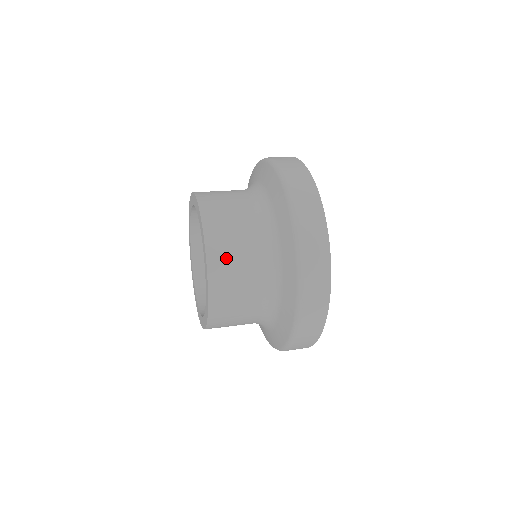
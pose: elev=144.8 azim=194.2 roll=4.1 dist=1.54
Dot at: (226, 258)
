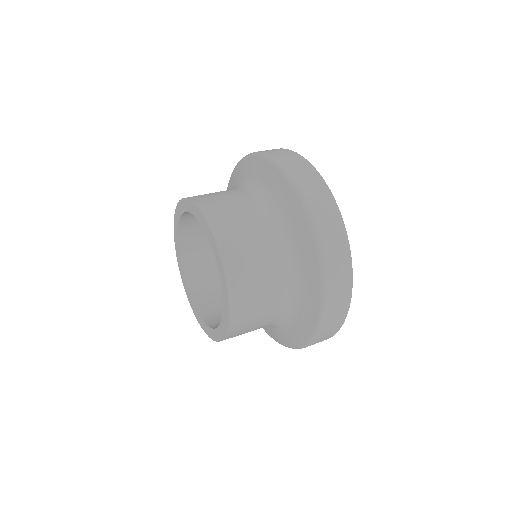
Dot at: (234, 235)
